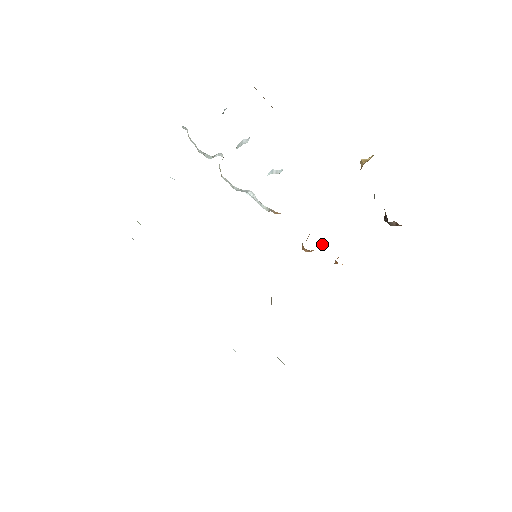
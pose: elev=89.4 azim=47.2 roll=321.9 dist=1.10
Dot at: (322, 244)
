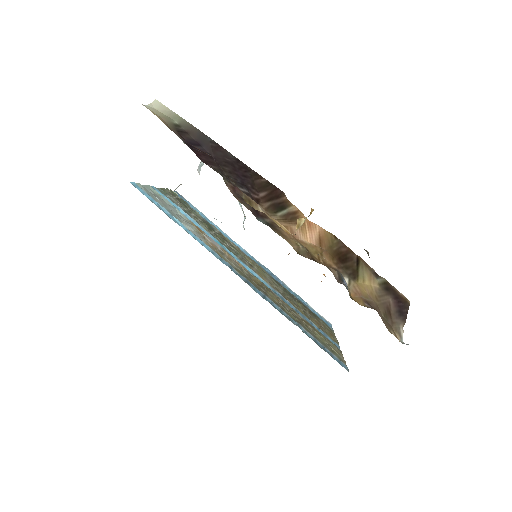
Dot at: occluded
